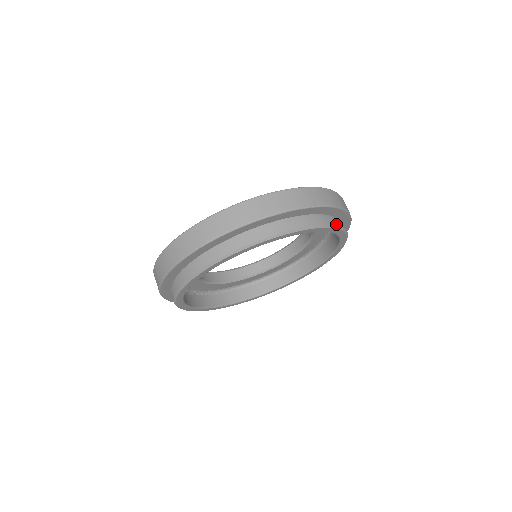
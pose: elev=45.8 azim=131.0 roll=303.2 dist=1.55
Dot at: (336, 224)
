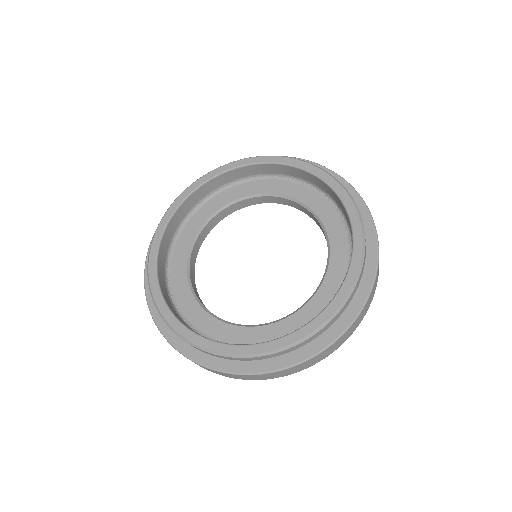
Dot at: (322, 170)
